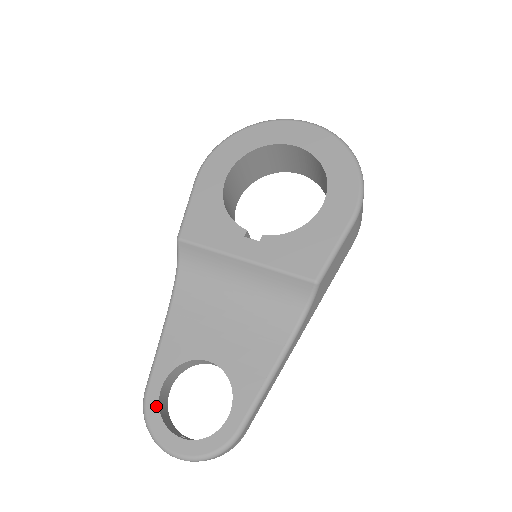
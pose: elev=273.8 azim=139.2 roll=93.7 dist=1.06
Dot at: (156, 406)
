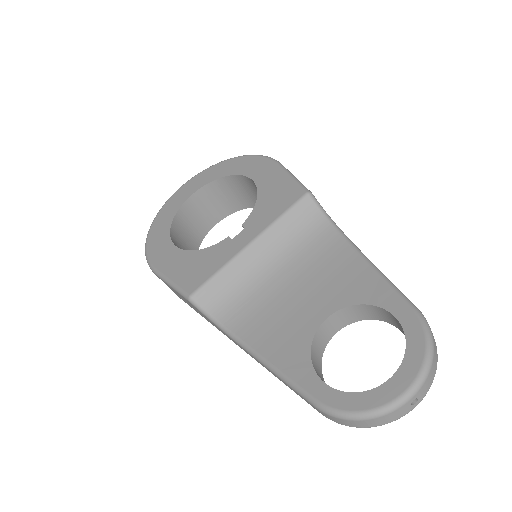
Dot at: (341, 395)
